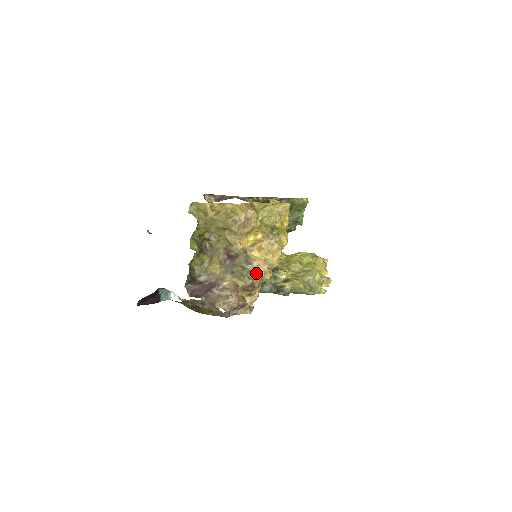
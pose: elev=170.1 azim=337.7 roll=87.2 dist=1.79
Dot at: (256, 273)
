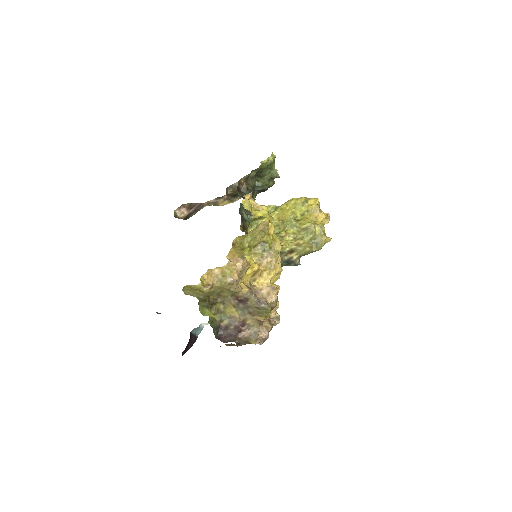
Dot at: (270, 301)
